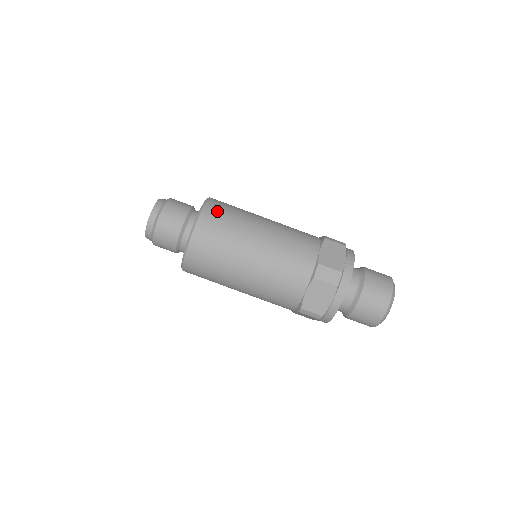
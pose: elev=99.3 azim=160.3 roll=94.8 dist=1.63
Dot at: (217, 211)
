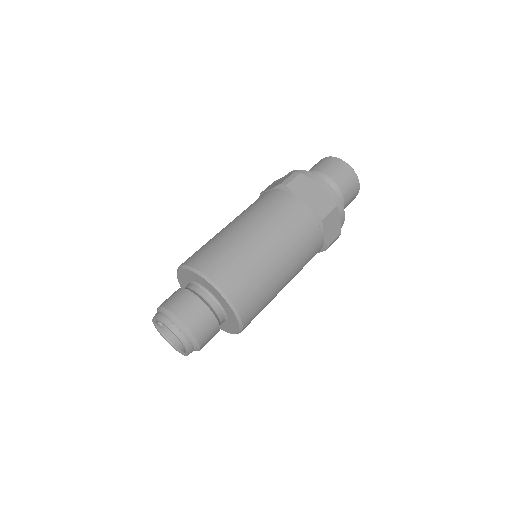
Dot at: (220, 267)
